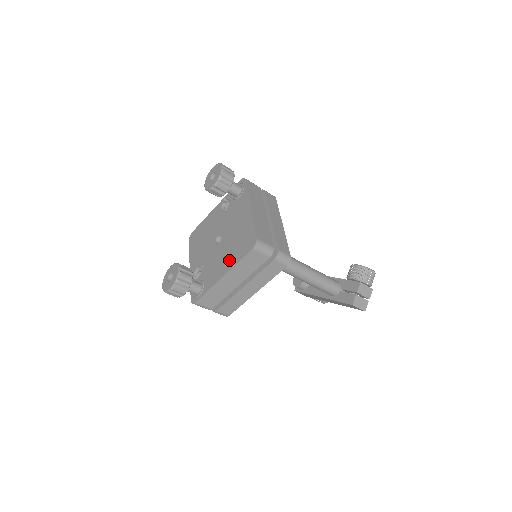
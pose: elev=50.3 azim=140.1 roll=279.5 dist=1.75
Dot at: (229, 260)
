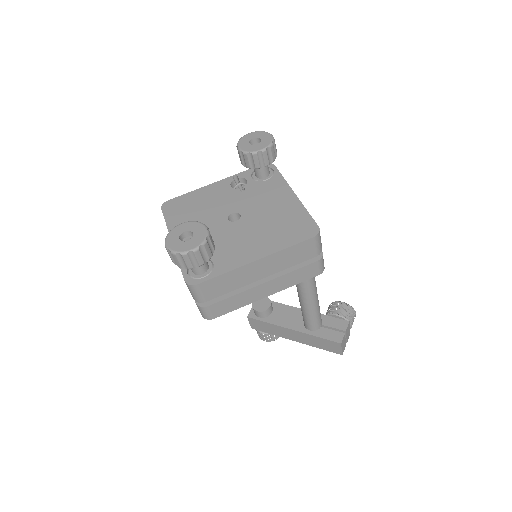
Dot at: (267, 243)
